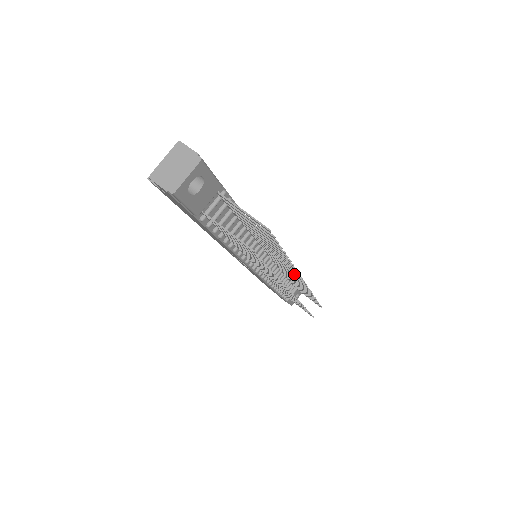
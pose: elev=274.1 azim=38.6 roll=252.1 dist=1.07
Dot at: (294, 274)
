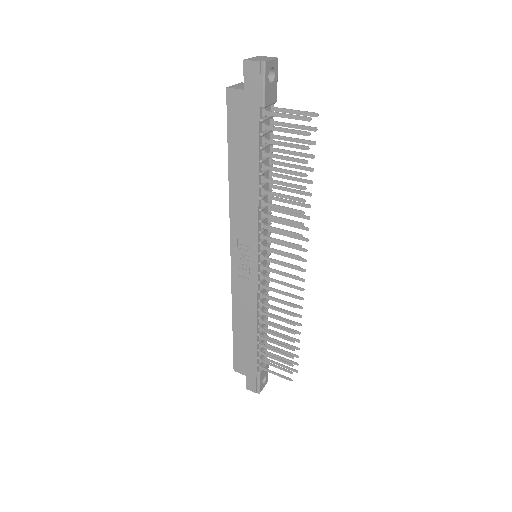
Dot at: occluded
